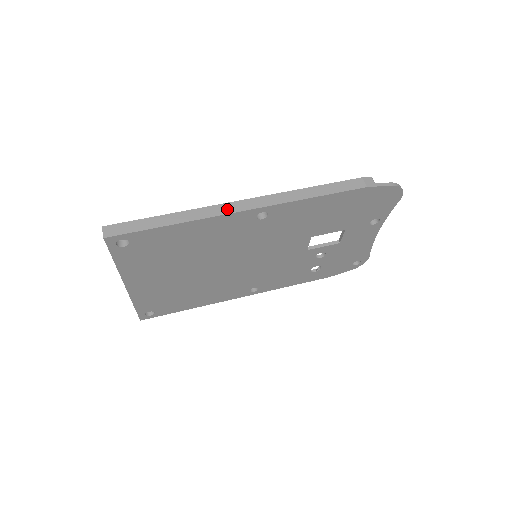
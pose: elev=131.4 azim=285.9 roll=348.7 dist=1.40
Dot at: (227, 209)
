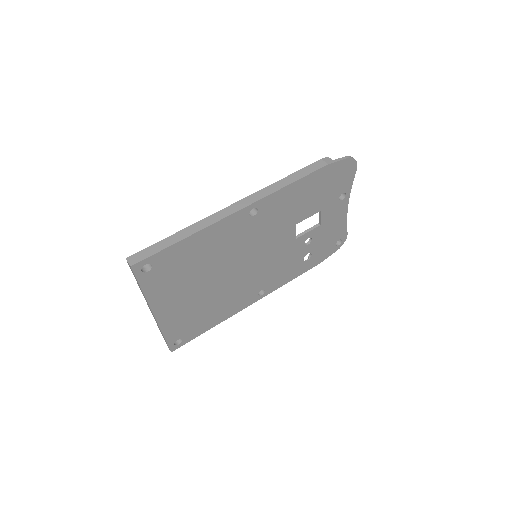
Dot at: (224, 214)
